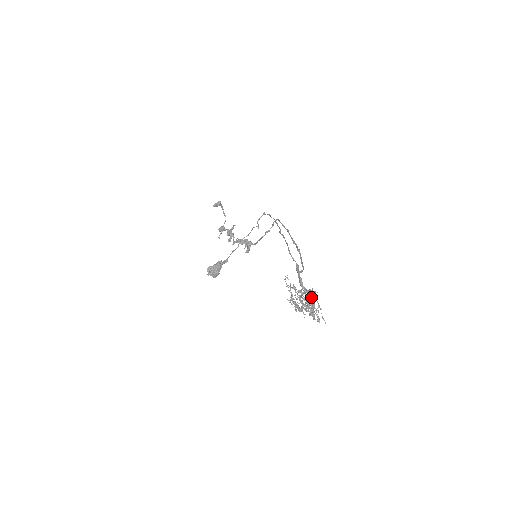
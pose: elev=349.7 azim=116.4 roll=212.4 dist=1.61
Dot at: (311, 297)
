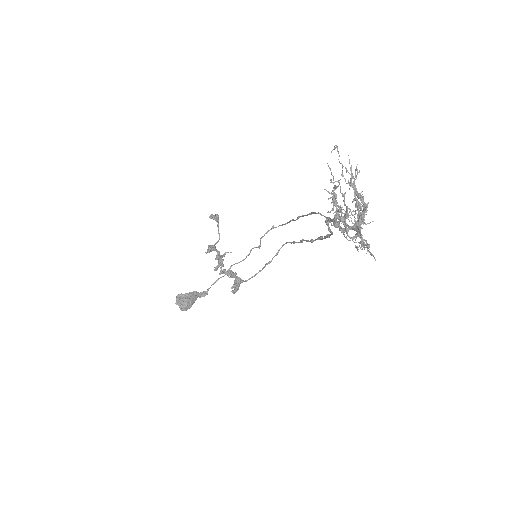
Dot at: (355, 222)
